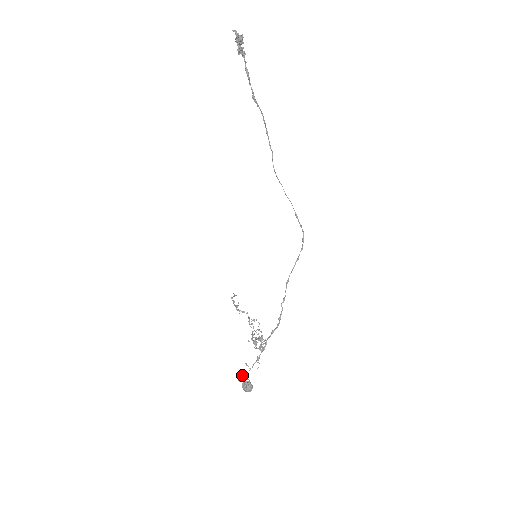
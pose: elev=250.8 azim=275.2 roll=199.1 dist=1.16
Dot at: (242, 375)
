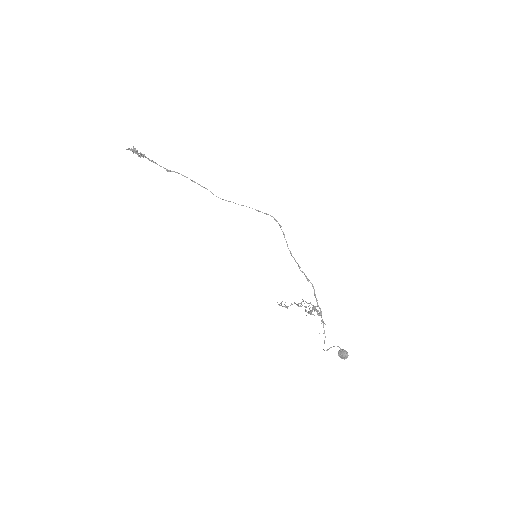
Dot at: occluded
